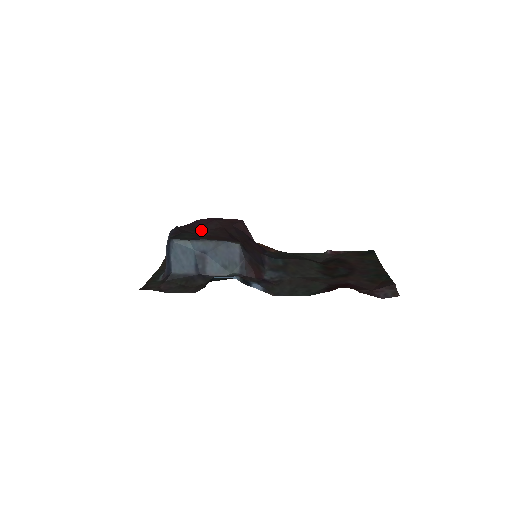
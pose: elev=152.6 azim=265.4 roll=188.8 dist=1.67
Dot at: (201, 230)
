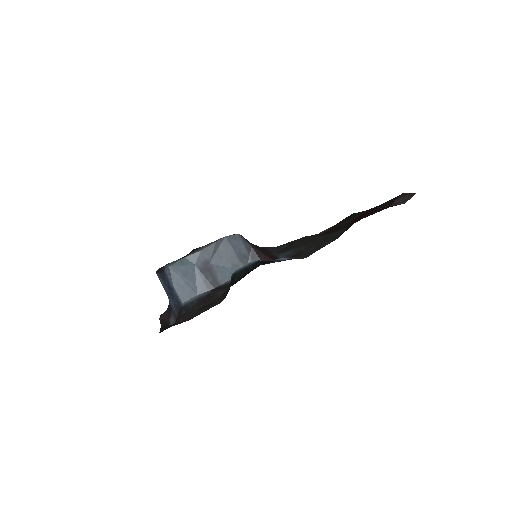
Dot at: occluded
